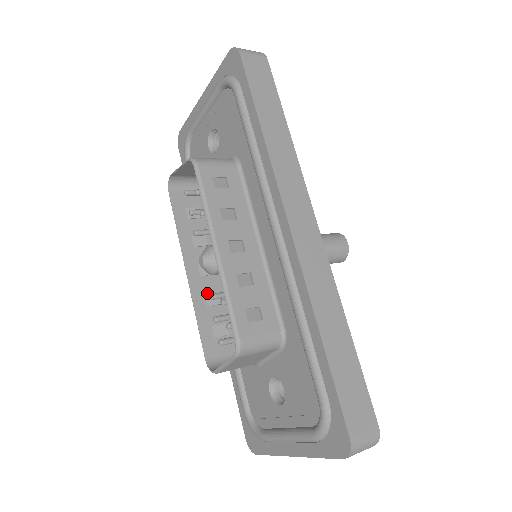
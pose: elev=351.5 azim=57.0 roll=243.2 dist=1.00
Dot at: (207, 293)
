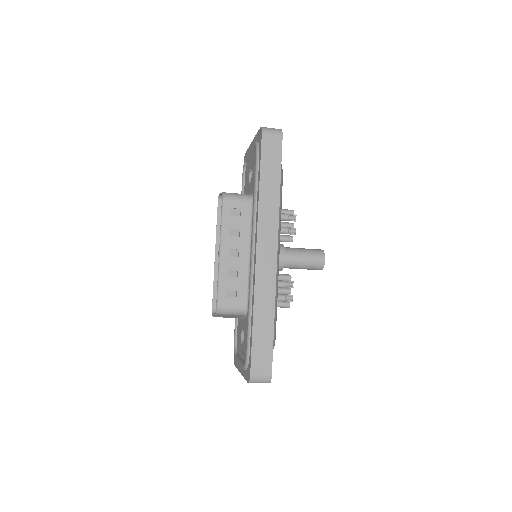
Dot at: occluded
